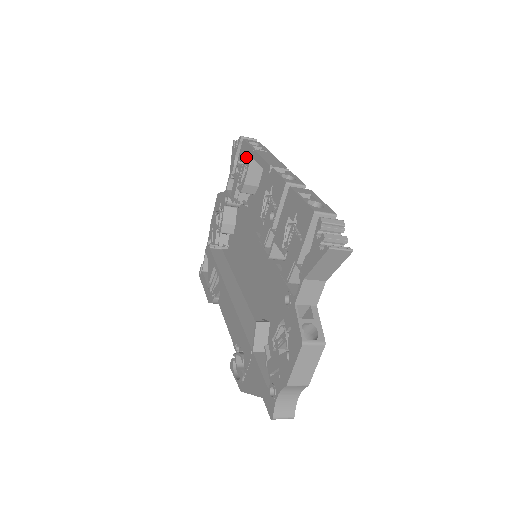
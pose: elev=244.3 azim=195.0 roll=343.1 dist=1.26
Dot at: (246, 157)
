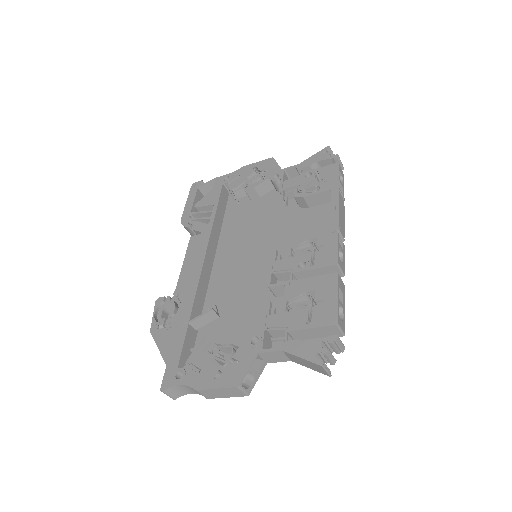
Dot at: (326, 181)
